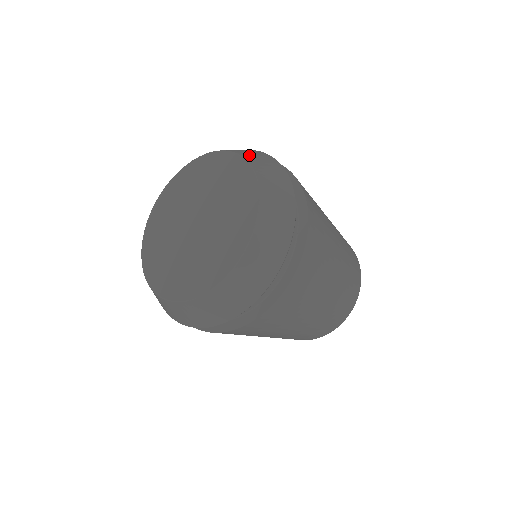
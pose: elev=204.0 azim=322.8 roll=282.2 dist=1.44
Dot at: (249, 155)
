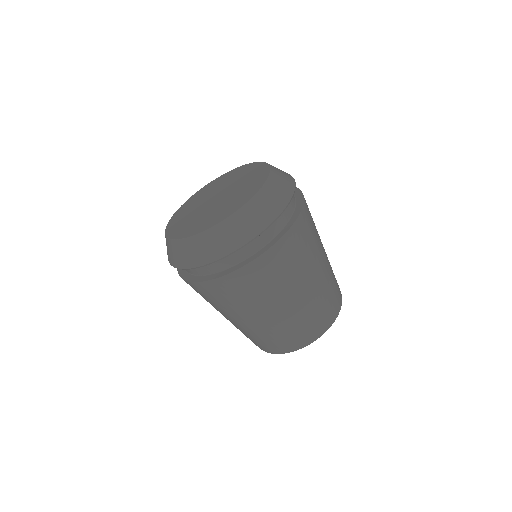
Dot at: occluded
